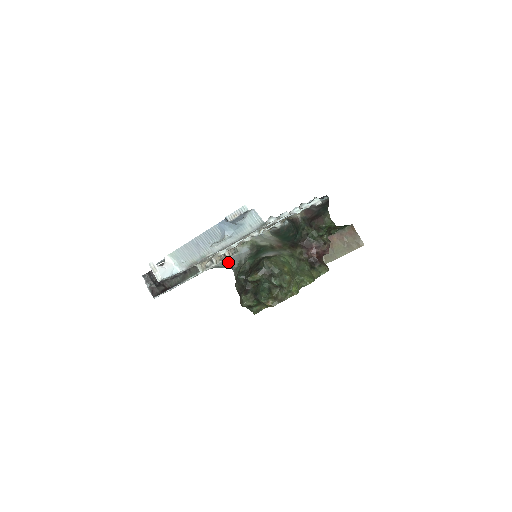
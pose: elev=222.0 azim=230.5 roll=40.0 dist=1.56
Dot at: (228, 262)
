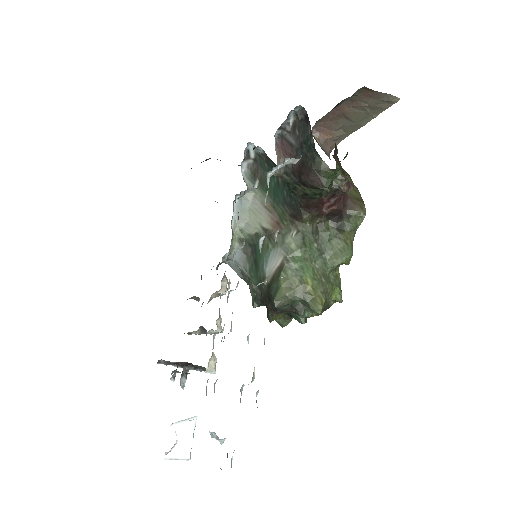
Dot at: occluded
